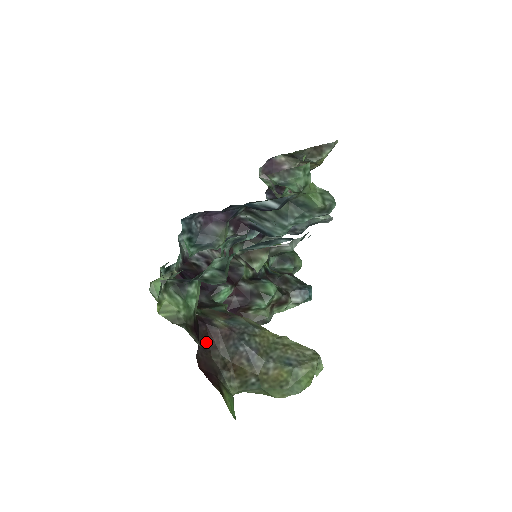
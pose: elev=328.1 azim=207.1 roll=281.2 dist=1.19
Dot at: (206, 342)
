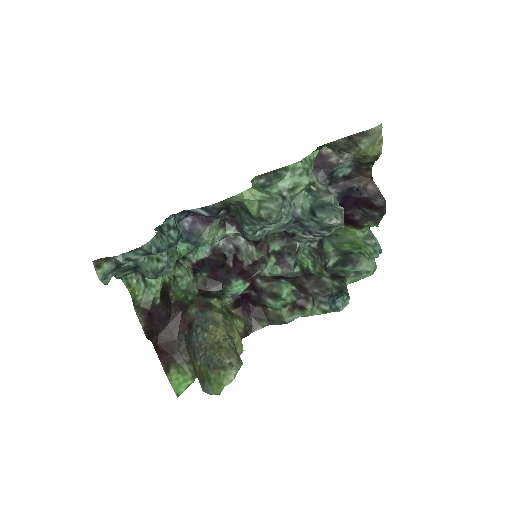
Dot at: (176, 326)
